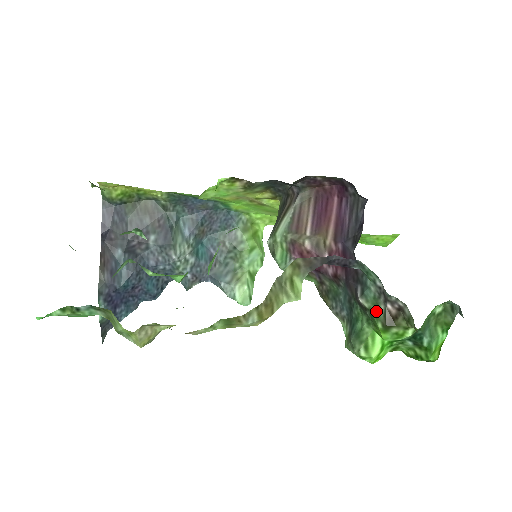
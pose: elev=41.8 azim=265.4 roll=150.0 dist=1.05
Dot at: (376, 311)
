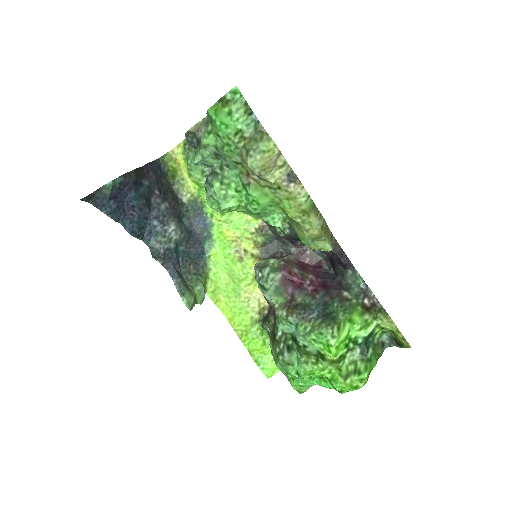
Dot at: (356, 302)
